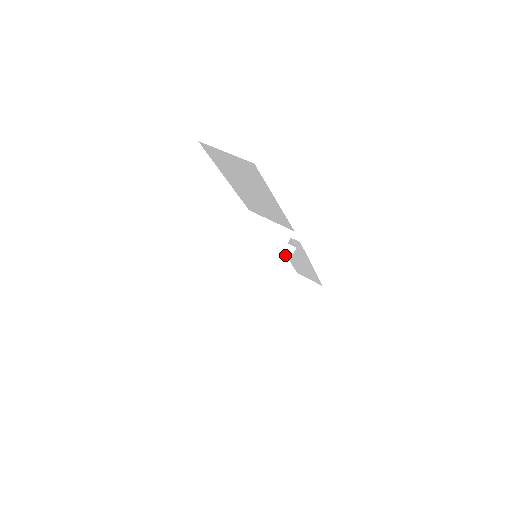
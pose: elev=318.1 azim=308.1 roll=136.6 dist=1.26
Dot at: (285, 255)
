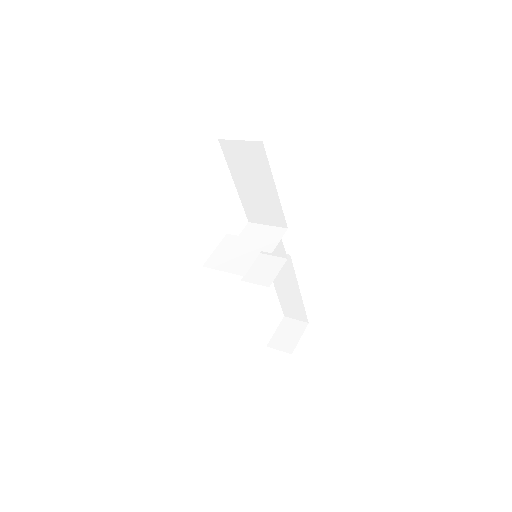
Dot at: (278, 264)
